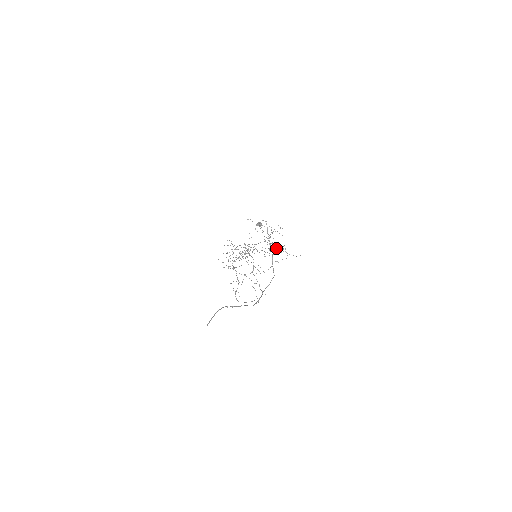
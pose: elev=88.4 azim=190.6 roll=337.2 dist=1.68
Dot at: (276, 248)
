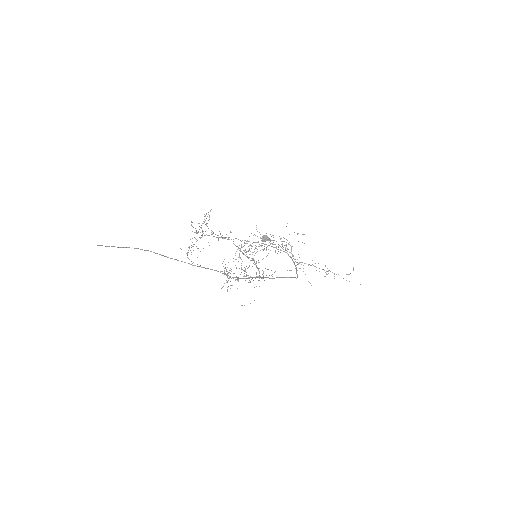
Dot at: (299, 257)
